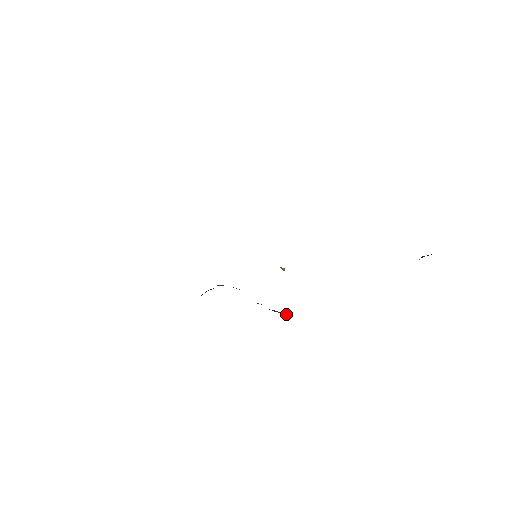
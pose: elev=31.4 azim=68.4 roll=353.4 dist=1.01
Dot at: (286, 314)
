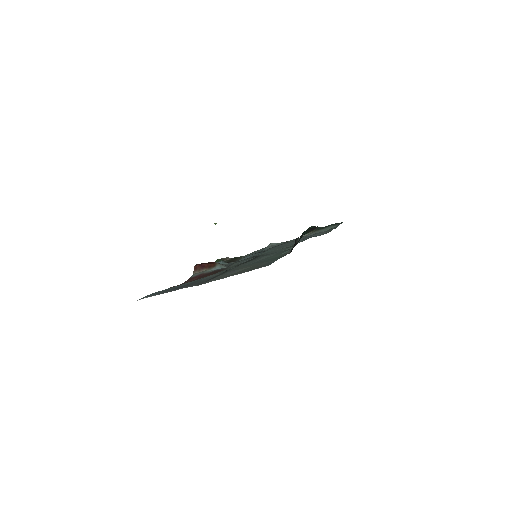
Dot at: (227, 259)
